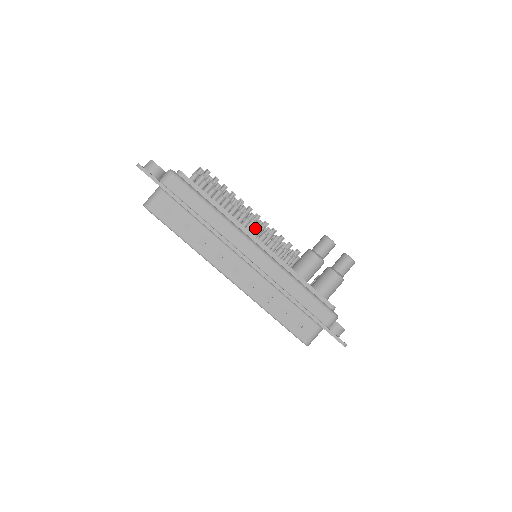
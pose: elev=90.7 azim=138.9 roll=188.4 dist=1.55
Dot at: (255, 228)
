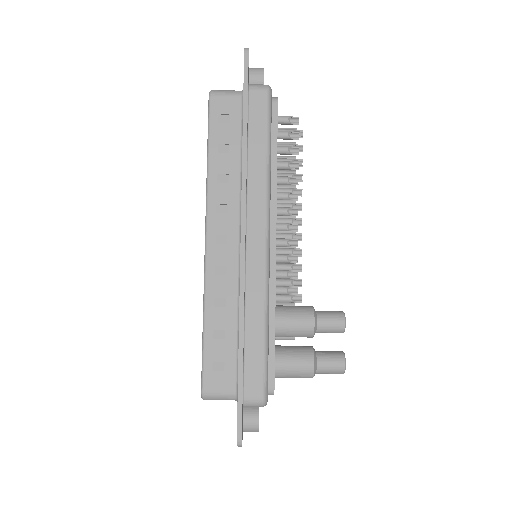
Dot at: (285, 225)
